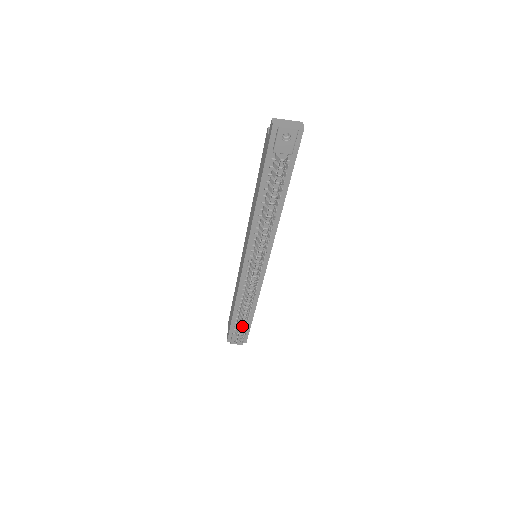
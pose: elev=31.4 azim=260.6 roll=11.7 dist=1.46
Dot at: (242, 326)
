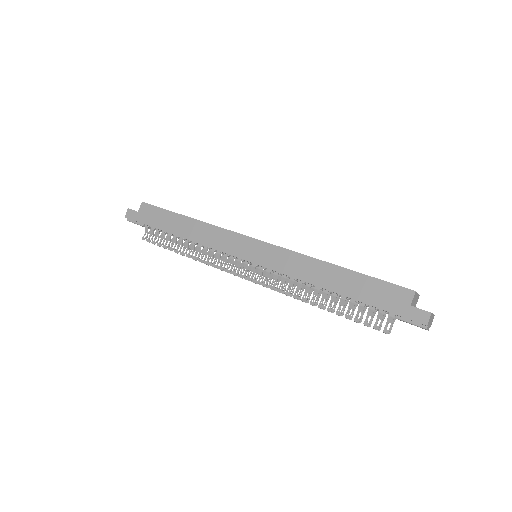
Dot at: occluded
